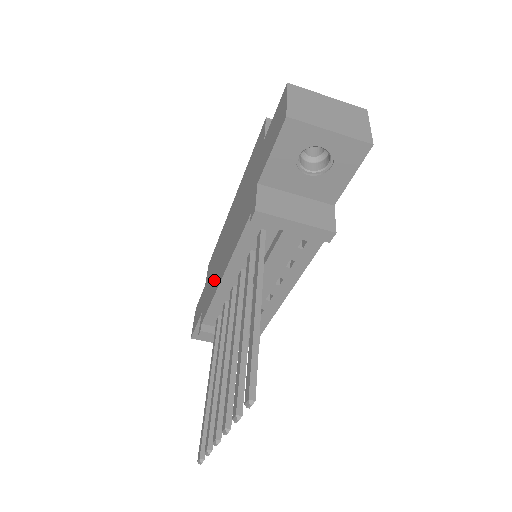
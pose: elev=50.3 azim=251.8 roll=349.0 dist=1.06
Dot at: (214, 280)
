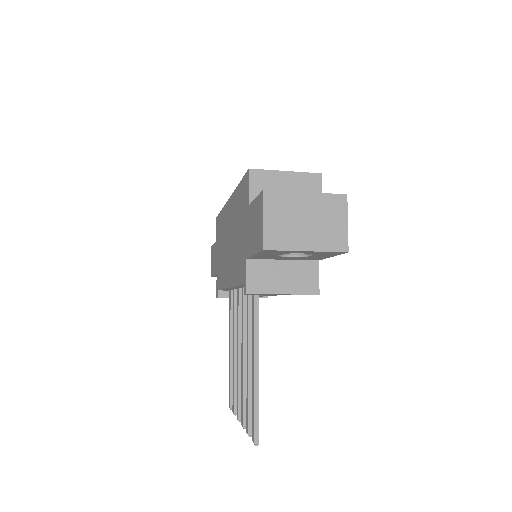
Dot at: (222, 266)
